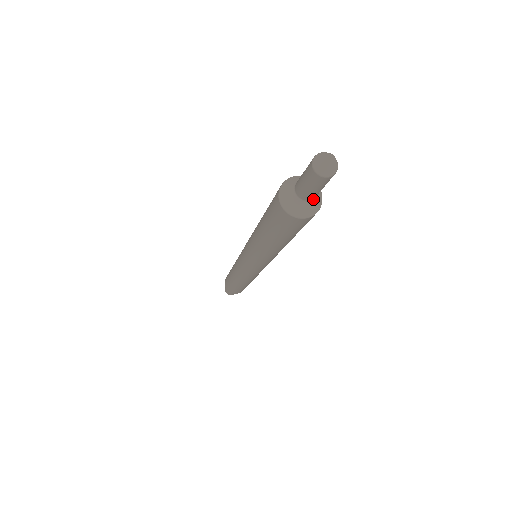
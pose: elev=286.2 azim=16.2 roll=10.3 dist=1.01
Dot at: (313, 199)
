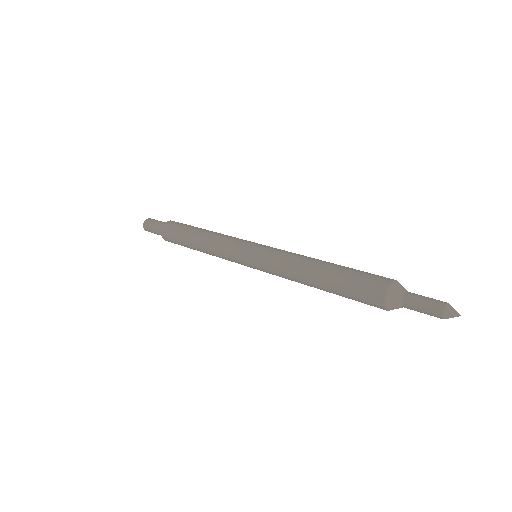
Dot at: (405, 306)
